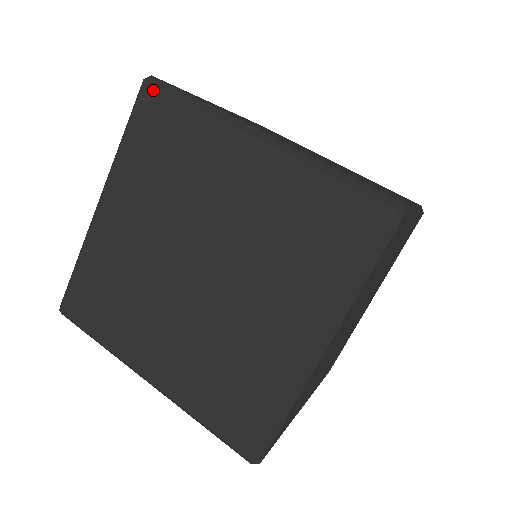
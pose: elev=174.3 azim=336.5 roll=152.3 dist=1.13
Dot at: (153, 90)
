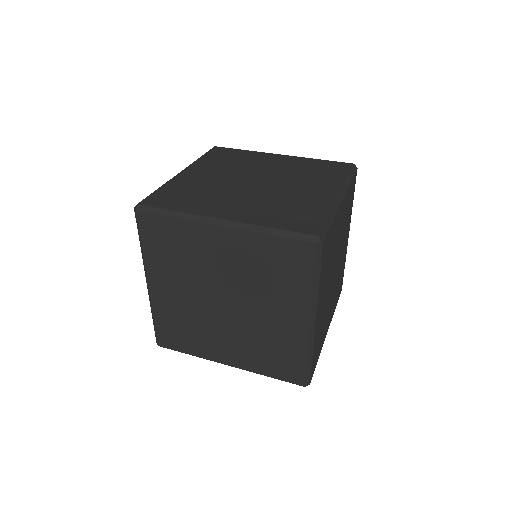
Dot at: (144, 215)
